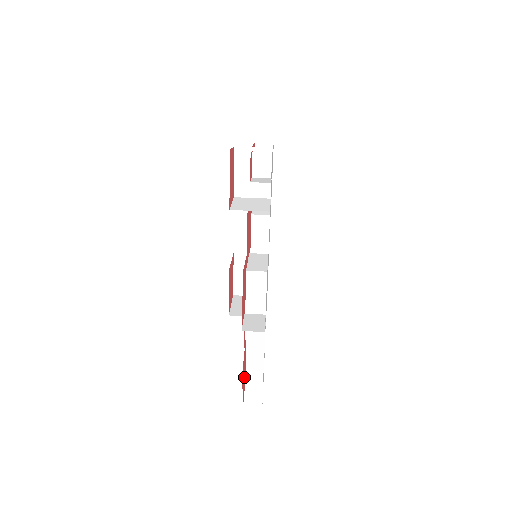
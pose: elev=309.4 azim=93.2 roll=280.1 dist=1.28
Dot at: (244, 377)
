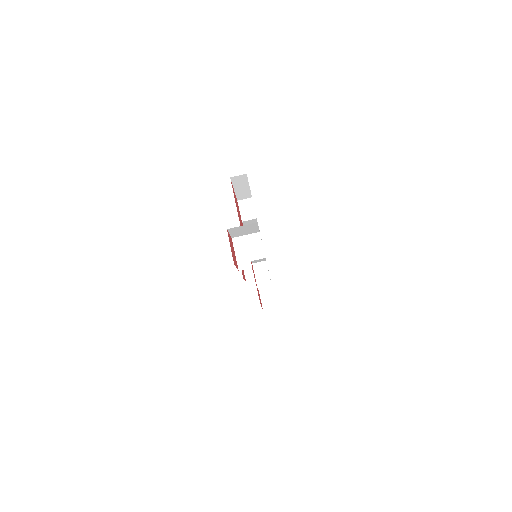
Dot at: occluded
